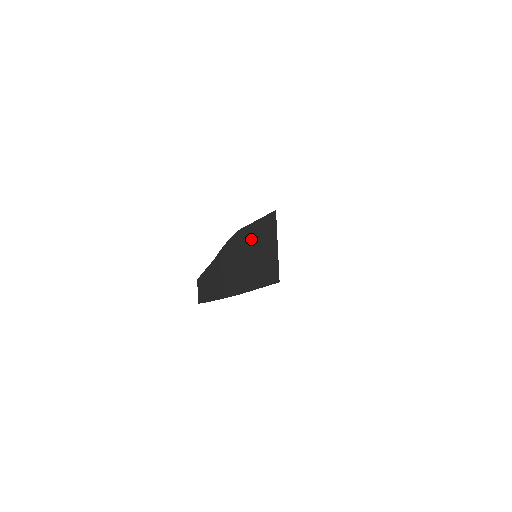
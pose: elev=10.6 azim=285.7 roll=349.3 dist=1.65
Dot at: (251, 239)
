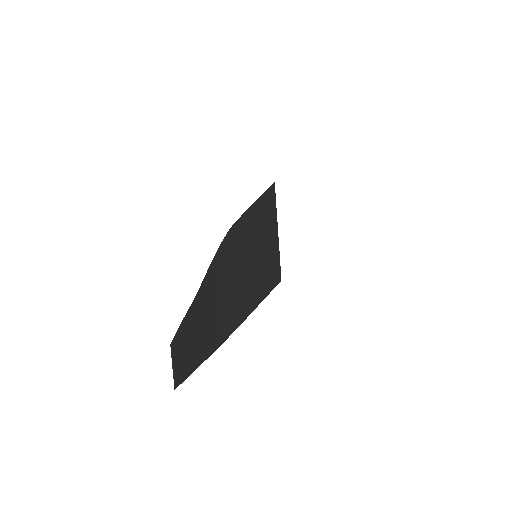
Dot at: (249, 232)
